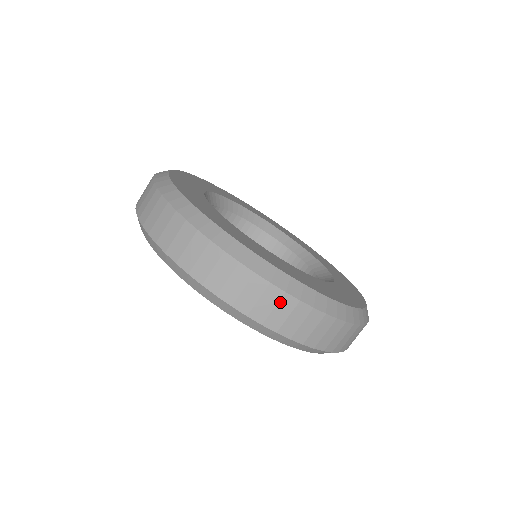
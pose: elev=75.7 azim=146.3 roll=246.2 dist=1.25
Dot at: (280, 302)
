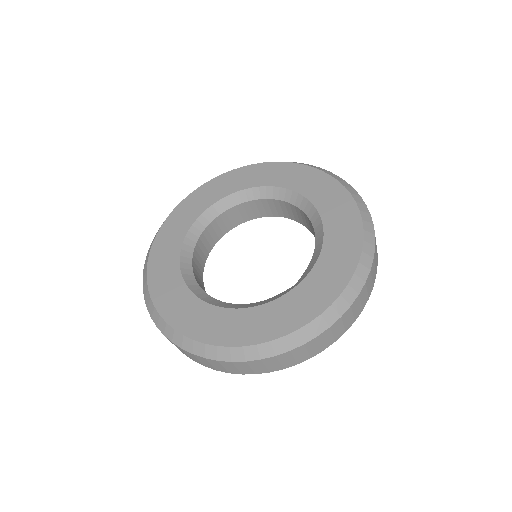
Dot at: (209, 362)
